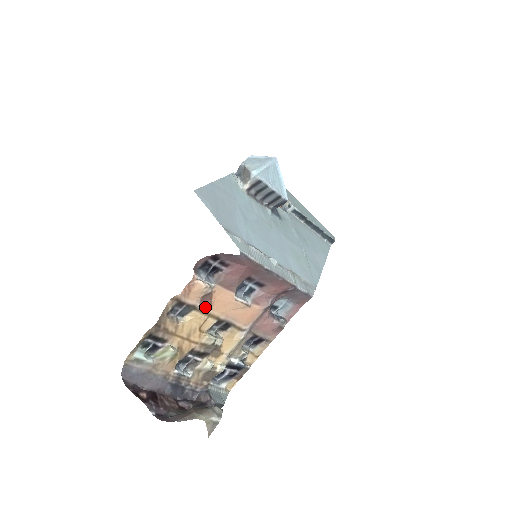
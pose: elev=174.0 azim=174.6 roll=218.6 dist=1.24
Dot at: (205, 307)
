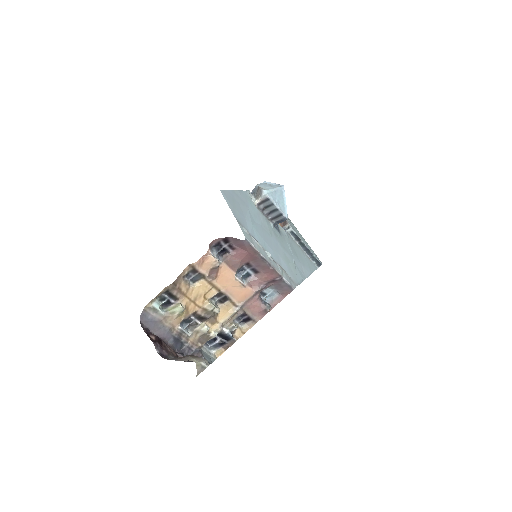
Dot at: (212, 278)
